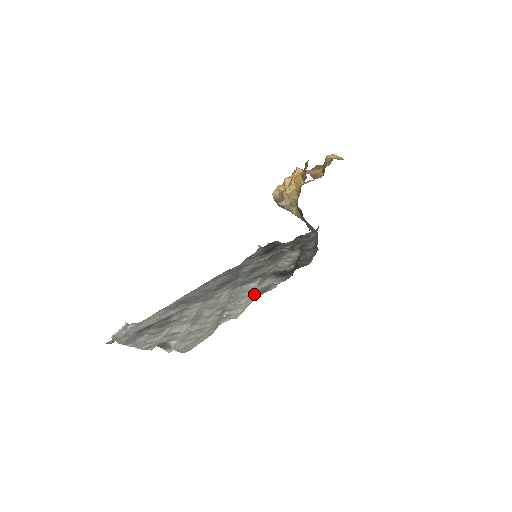
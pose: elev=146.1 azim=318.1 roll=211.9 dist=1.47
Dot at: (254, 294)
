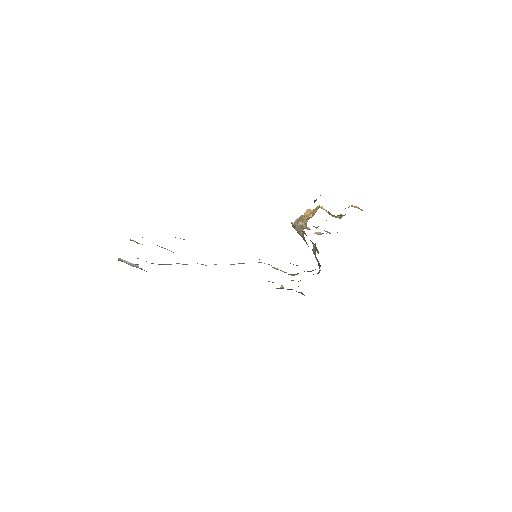
Dot at: occluded
